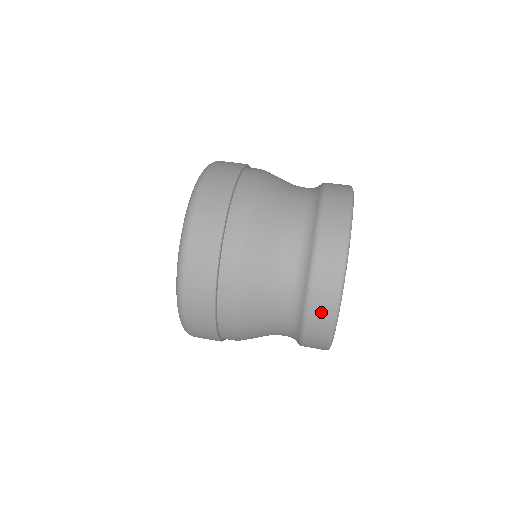
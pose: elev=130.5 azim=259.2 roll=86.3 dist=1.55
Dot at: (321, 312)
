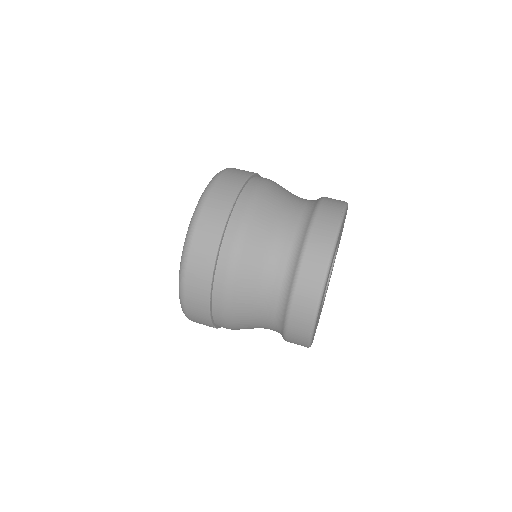
Dot at: (312, 270)
